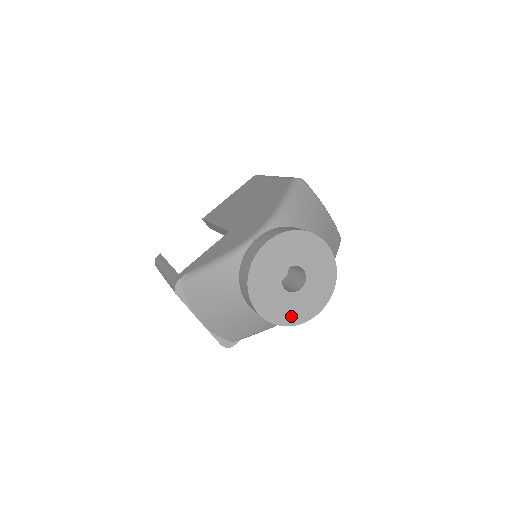
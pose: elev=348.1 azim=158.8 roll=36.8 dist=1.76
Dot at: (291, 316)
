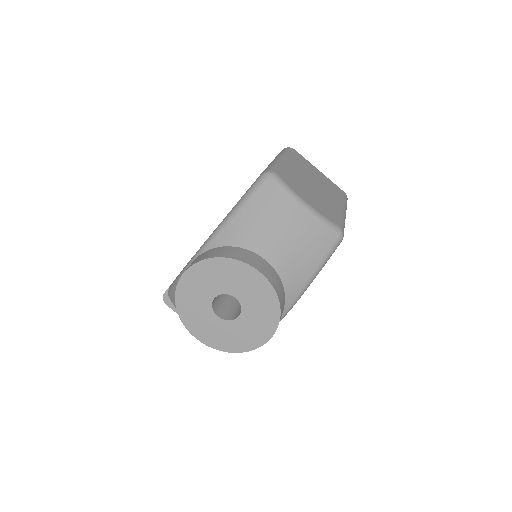
Dot at: (236, 343)
